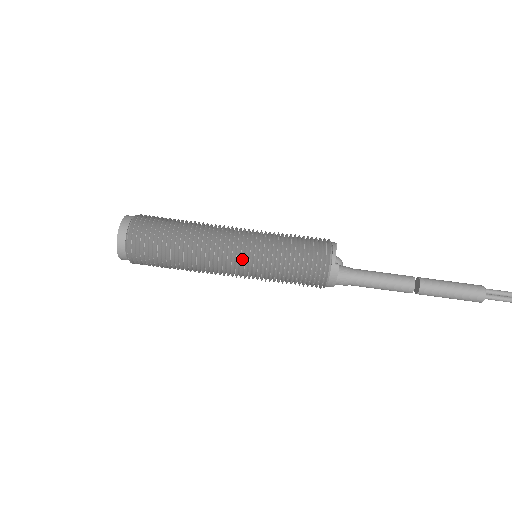
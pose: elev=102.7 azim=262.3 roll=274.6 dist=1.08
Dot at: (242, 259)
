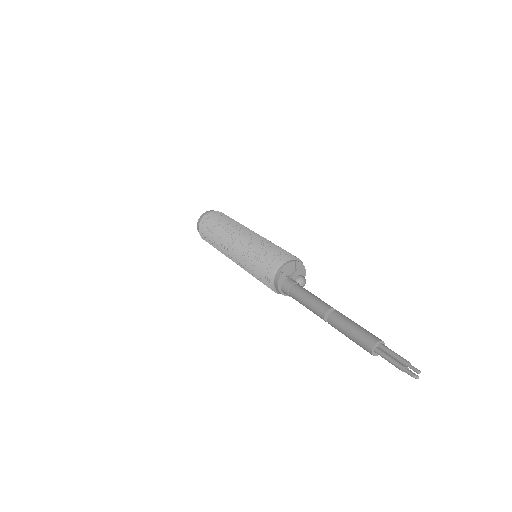
Dot at: (238, 250)
